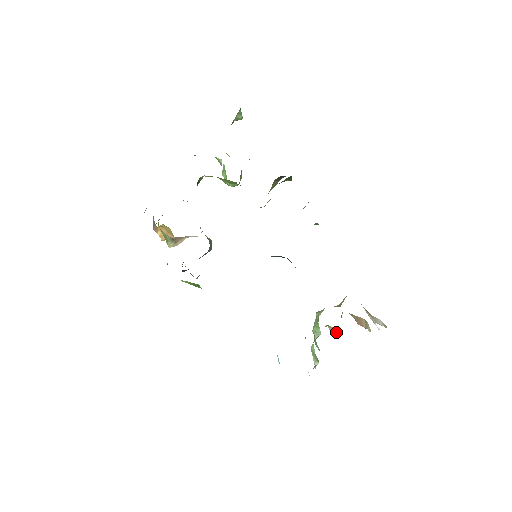
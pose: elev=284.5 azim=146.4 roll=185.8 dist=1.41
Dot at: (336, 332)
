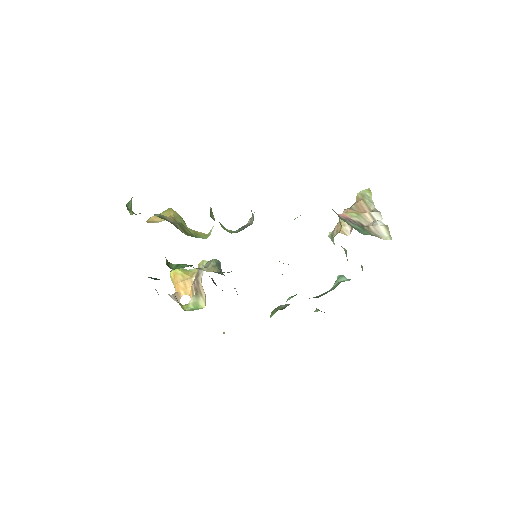
Dot at: occluded
